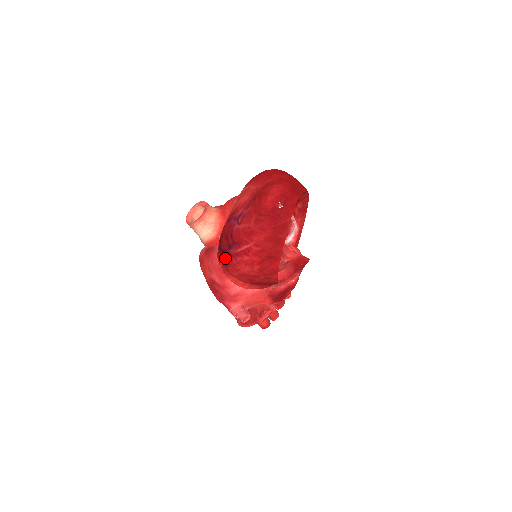
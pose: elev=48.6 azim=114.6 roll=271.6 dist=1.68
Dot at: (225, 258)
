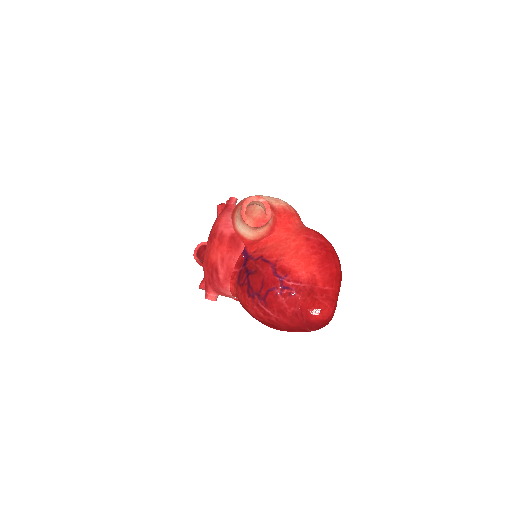
Dot at: (247, 291)
